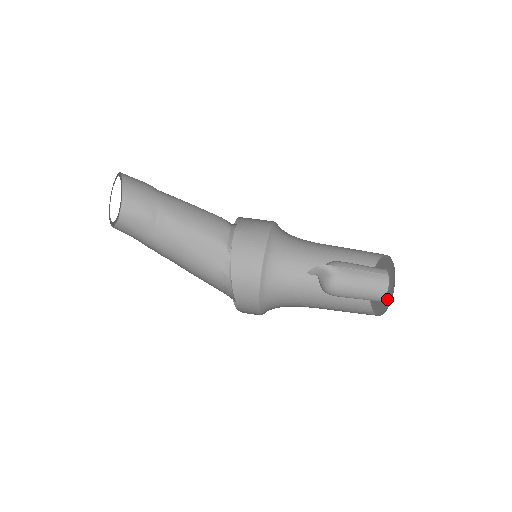
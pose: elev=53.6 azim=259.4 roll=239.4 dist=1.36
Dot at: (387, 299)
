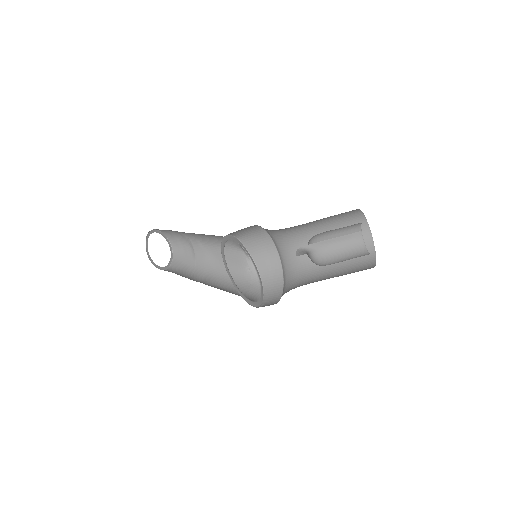
Dot at: occluded
